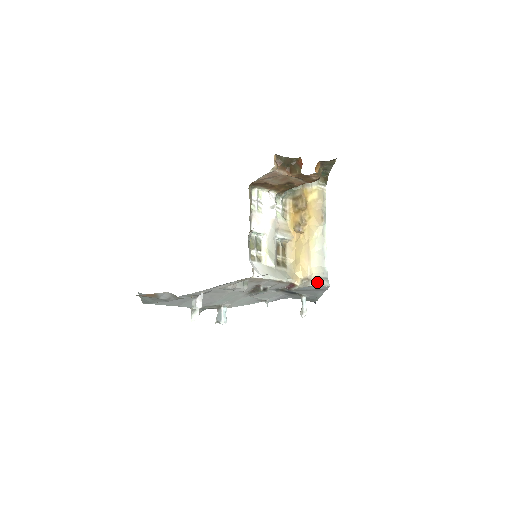
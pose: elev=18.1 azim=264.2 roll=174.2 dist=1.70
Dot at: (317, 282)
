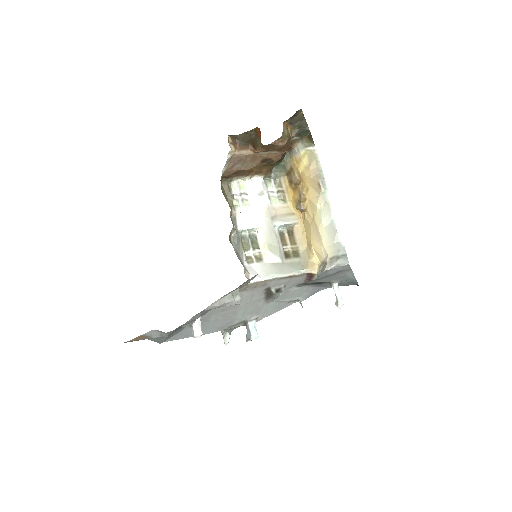
Dot at: (333, 264)
